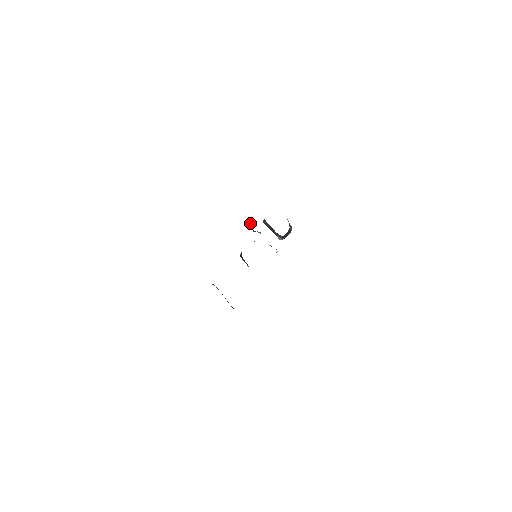
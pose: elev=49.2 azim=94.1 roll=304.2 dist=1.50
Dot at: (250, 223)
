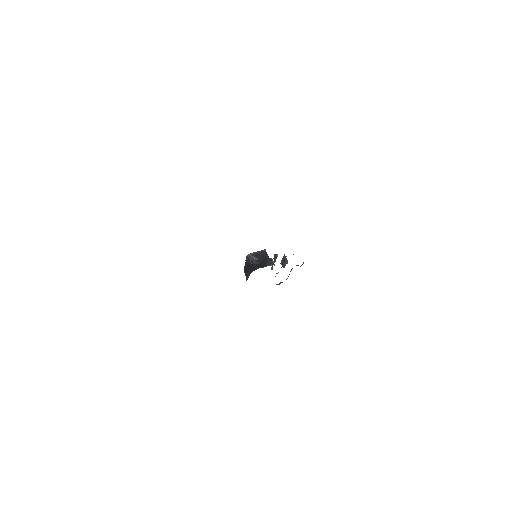
Dot at: (277, 254)
